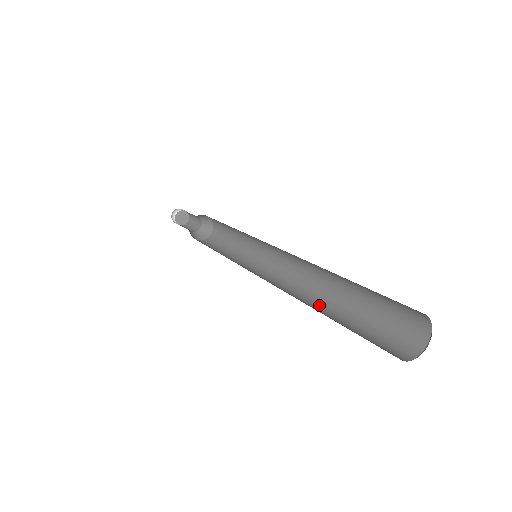
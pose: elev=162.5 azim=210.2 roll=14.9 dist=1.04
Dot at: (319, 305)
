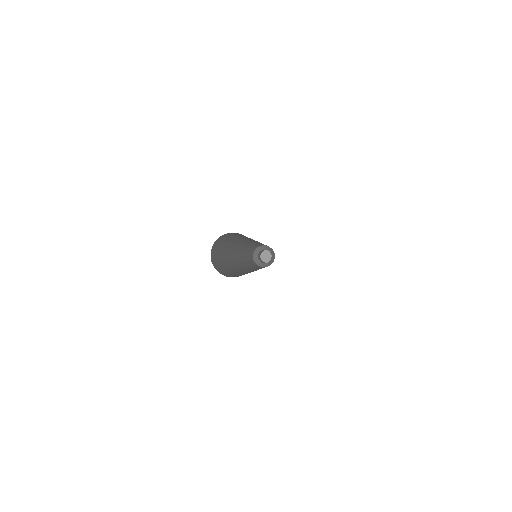
Dot at: (243, 272)
